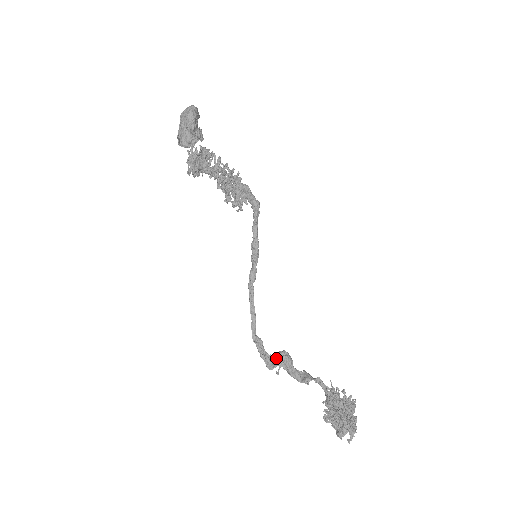
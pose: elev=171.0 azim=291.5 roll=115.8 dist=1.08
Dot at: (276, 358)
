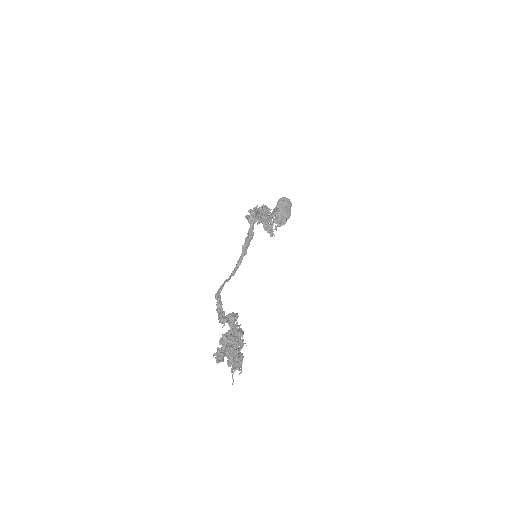
Dot at: (227, 315)
